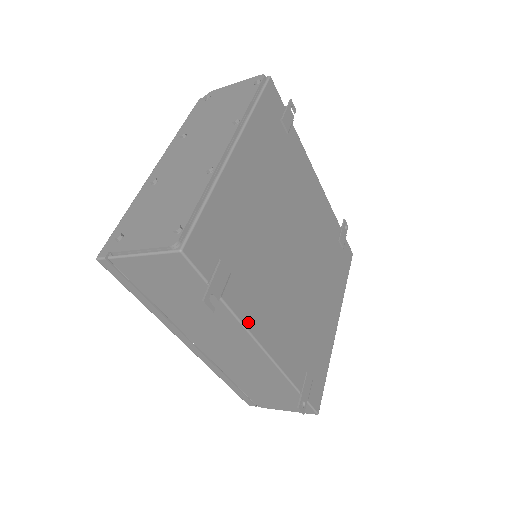
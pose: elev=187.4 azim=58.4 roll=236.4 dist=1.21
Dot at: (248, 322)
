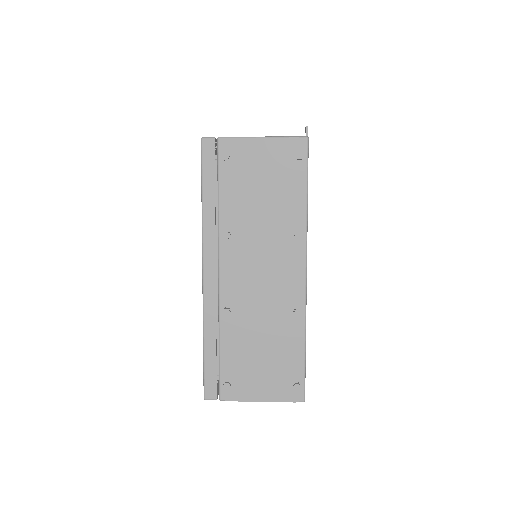
Dot at: occluded
